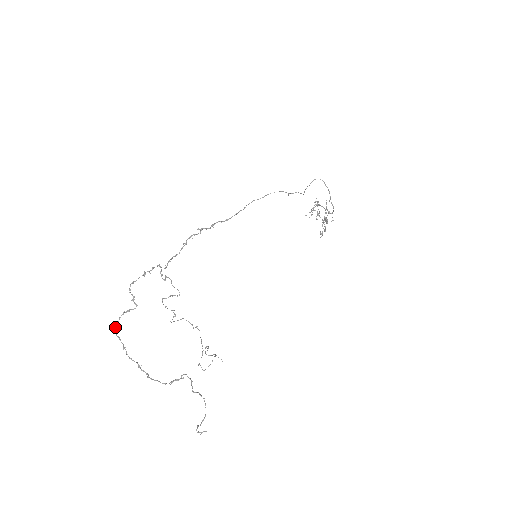
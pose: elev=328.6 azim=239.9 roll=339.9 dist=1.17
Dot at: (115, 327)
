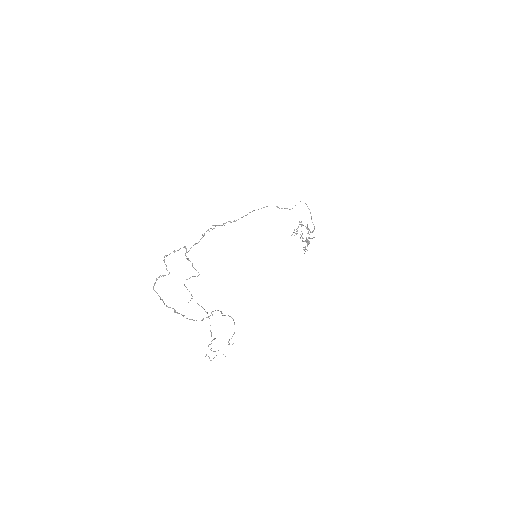
Dot at: (154, 285)
